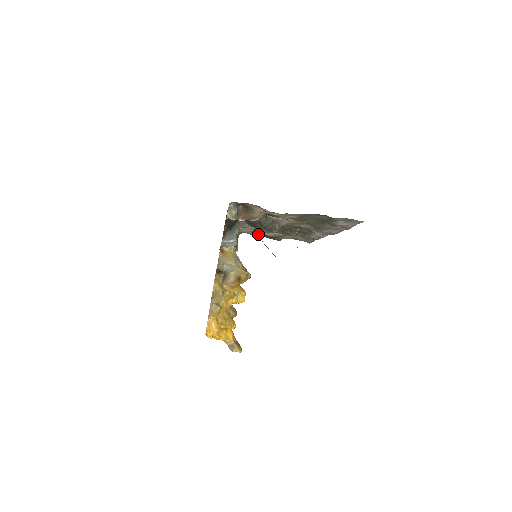
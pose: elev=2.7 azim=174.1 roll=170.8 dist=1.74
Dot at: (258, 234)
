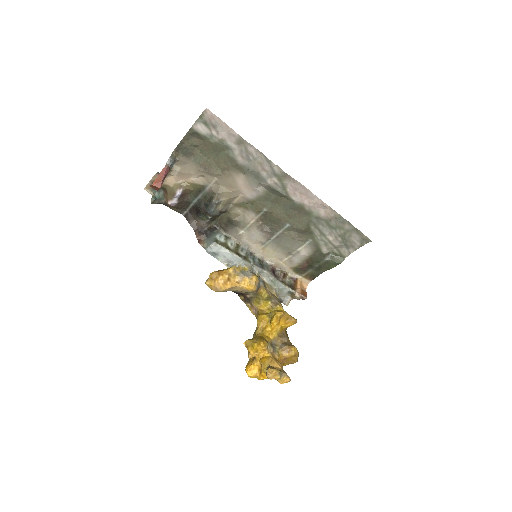
Dot at: (306, 264)
